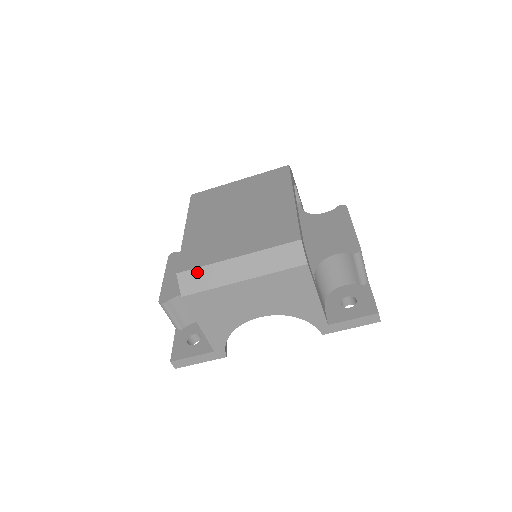
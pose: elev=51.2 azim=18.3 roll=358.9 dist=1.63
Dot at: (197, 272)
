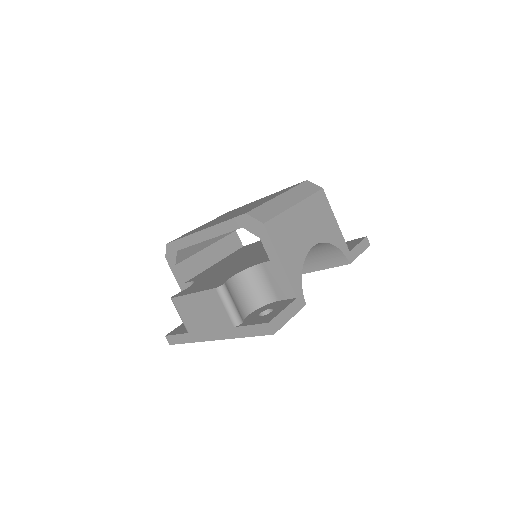
Dot at: (260, 208)
